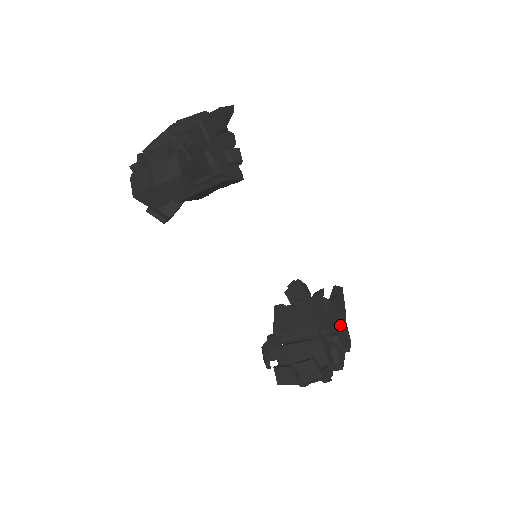
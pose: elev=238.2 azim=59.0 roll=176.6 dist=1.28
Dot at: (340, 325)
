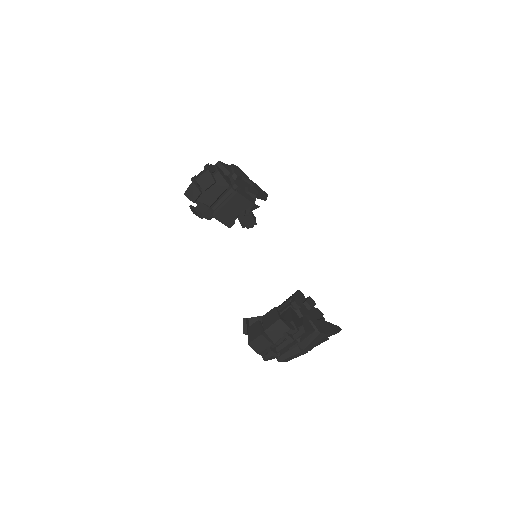
Dot at: (318, 319)
